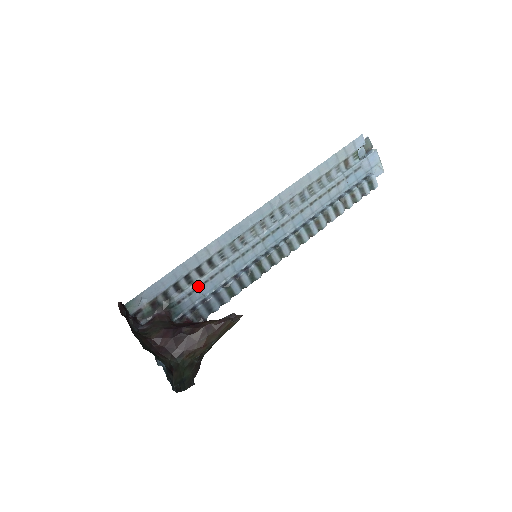
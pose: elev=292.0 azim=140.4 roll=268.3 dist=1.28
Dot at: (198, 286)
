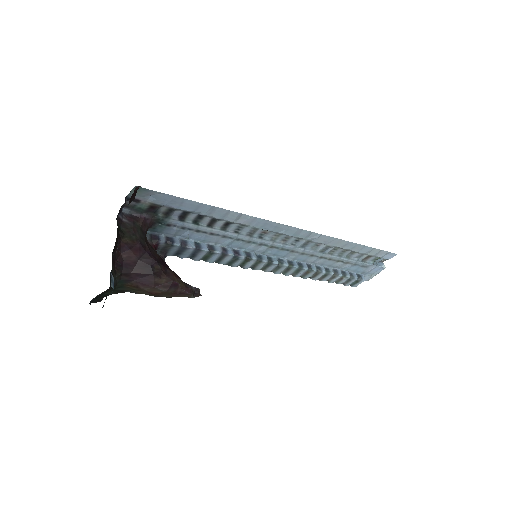
Dot at: (196, 229)
